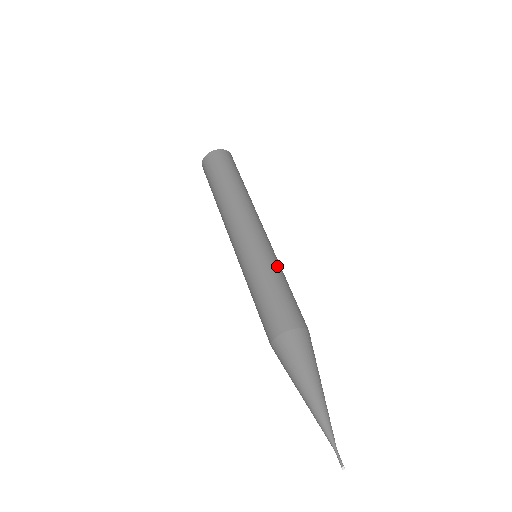
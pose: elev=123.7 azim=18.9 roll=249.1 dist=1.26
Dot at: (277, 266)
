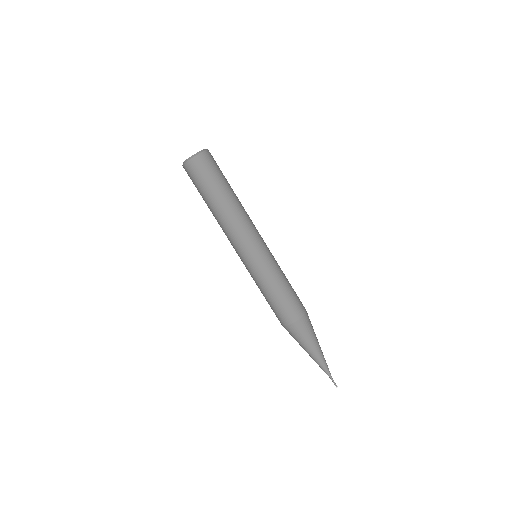
Dot at: (279, 266)
